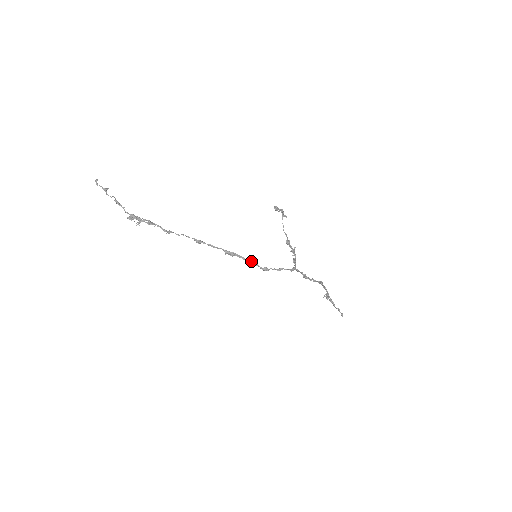
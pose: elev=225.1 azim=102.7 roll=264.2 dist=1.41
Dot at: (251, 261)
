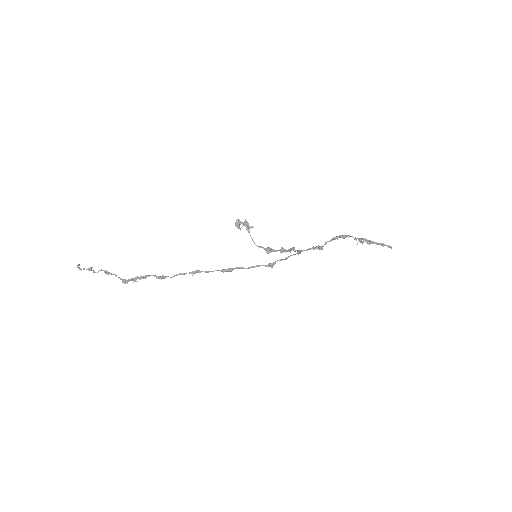
Dot at: (252, 266)
